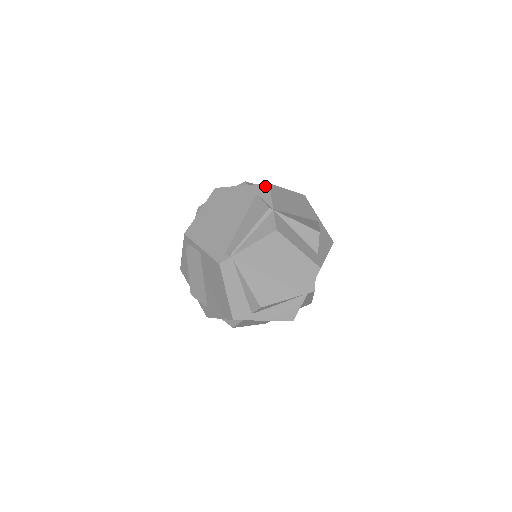
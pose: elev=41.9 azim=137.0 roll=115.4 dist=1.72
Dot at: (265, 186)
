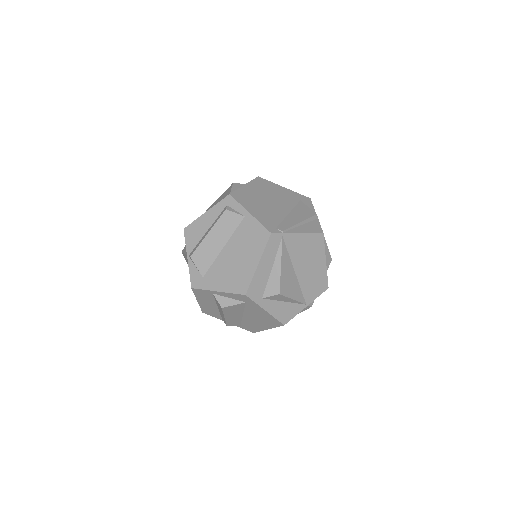
Dot at: (307, 198)
